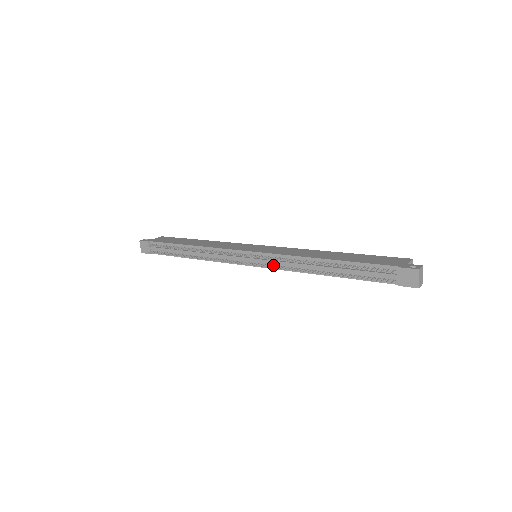
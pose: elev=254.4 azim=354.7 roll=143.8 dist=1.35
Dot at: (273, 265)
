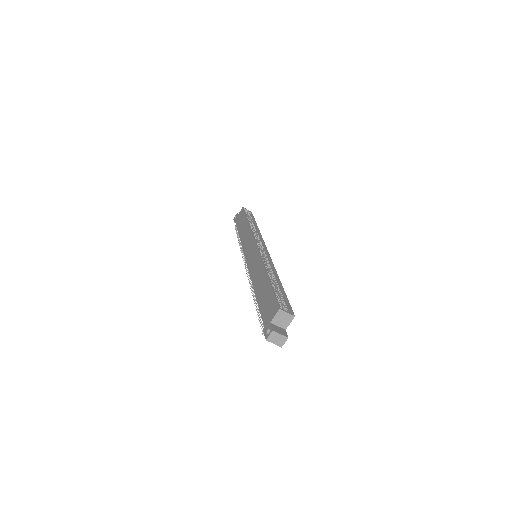
Dot at: occluded
